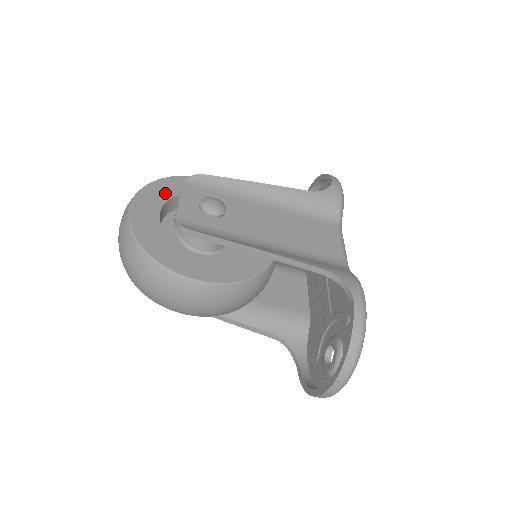
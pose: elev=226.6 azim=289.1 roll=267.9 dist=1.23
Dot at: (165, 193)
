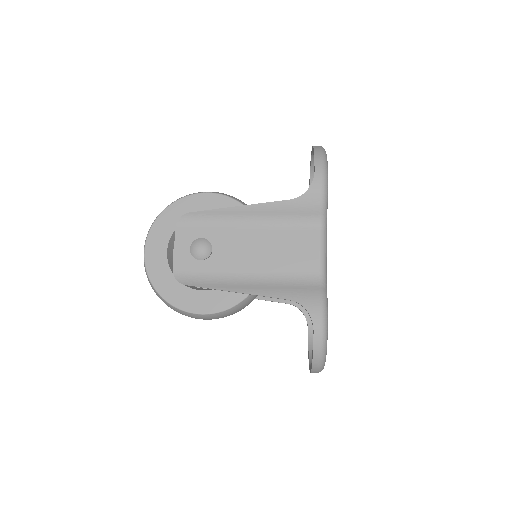
Dot at: (168, 228)
